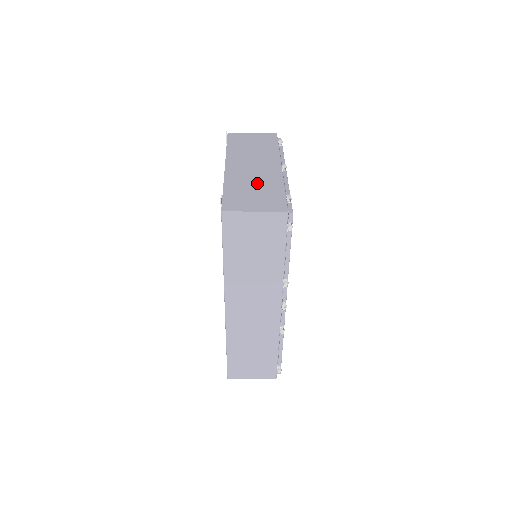
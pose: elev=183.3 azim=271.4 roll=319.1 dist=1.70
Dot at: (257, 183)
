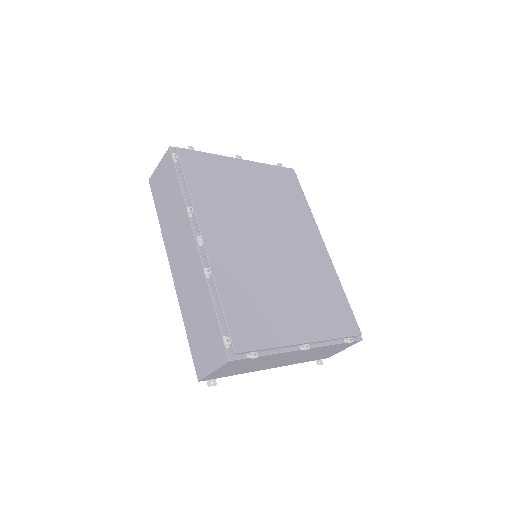
Dot at: occluded
